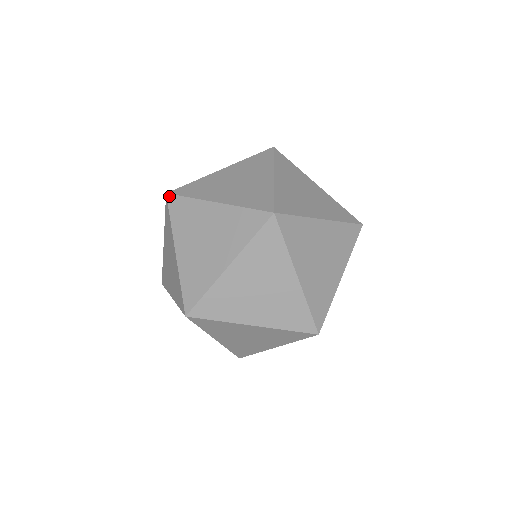
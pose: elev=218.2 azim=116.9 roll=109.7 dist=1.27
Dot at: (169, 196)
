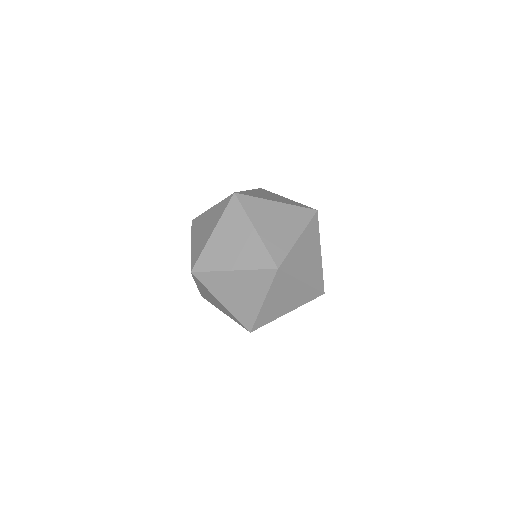
Dot at: (238, 194)
